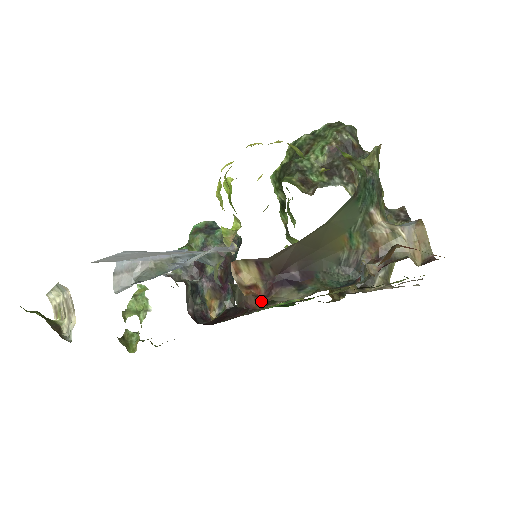
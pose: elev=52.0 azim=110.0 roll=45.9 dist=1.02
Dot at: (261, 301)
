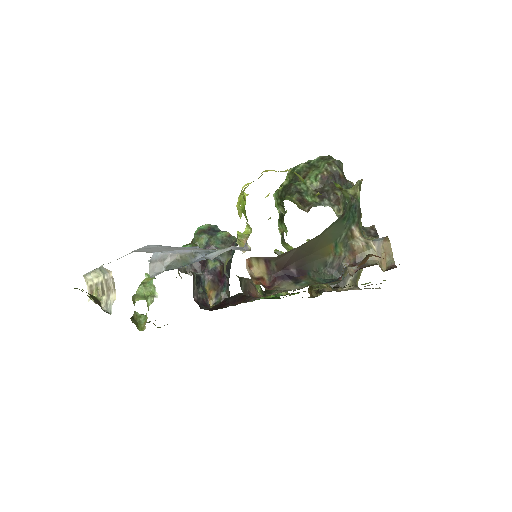
Dot at: occluded
